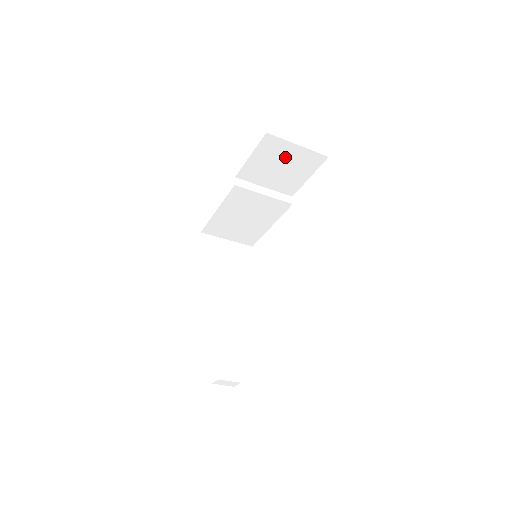
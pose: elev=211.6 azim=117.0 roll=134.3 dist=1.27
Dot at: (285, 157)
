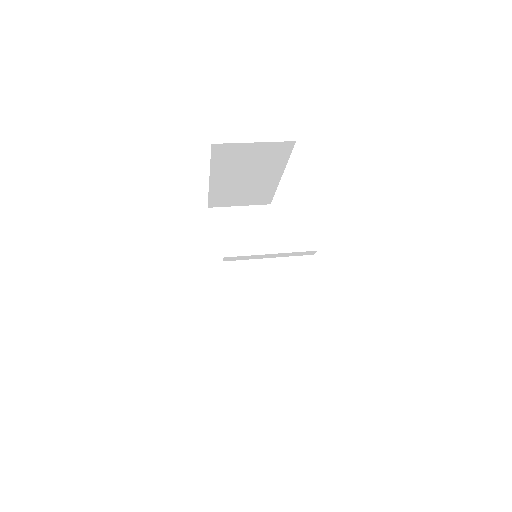
Dot at: occluded
